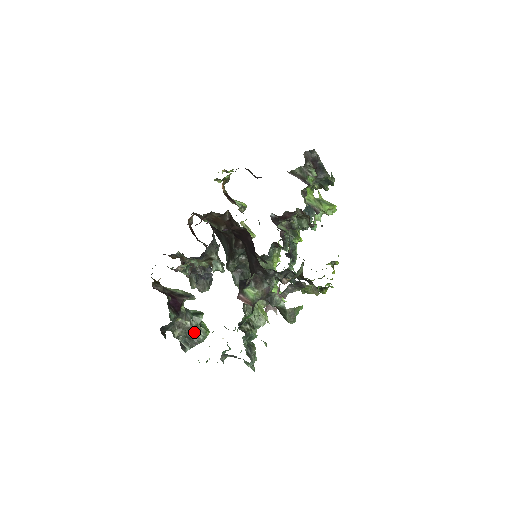
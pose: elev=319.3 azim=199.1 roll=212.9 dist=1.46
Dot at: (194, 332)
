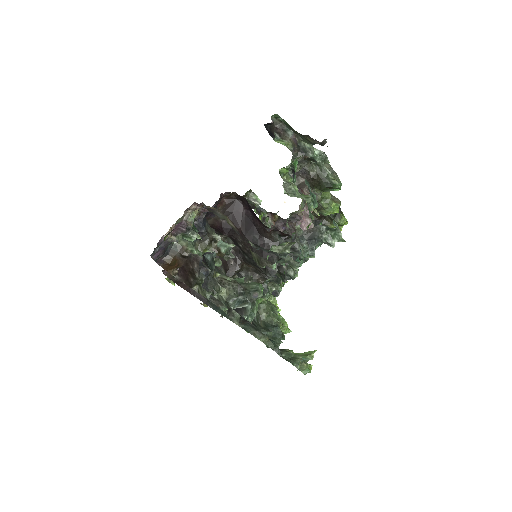
Dot at: (244, 286)
